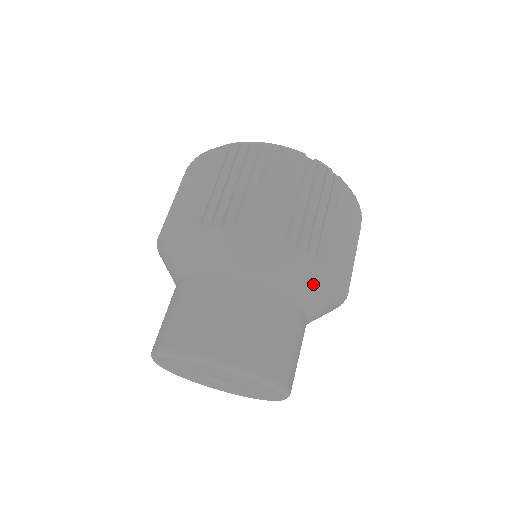
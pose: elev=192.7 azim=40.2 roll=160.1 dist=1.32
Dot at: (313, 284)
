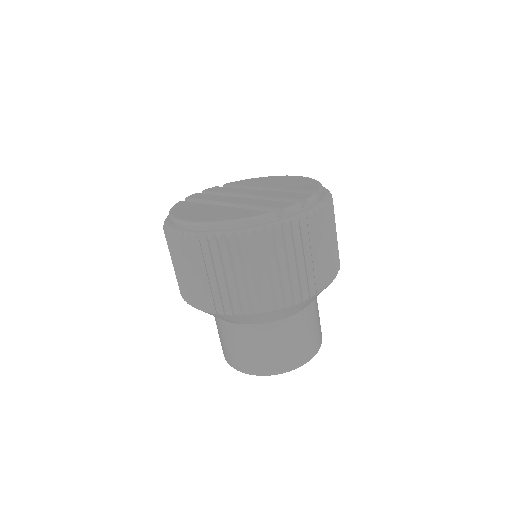
Dot at: occluded
